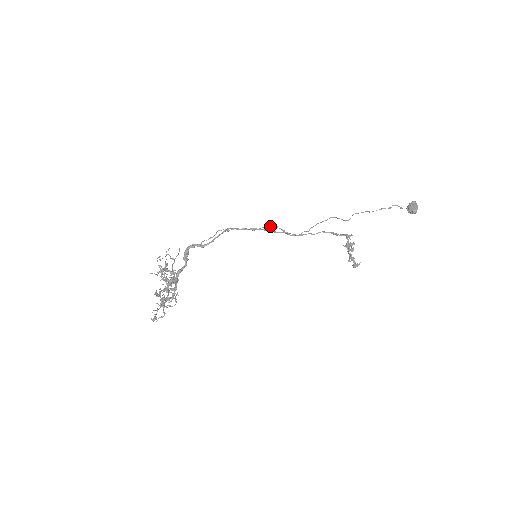
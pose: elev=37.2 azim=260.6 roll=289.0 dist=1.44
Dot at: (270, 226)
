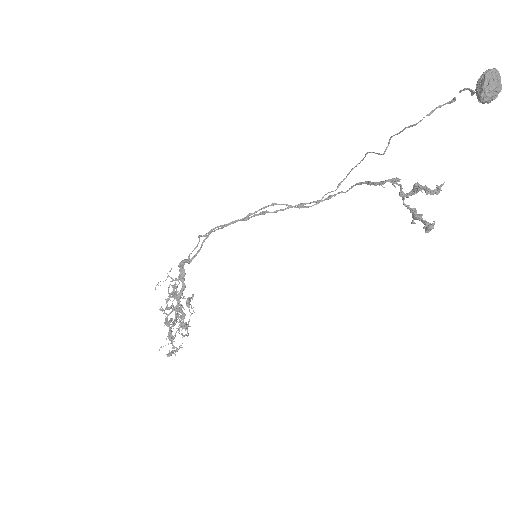
Dot at: (263, 207)
